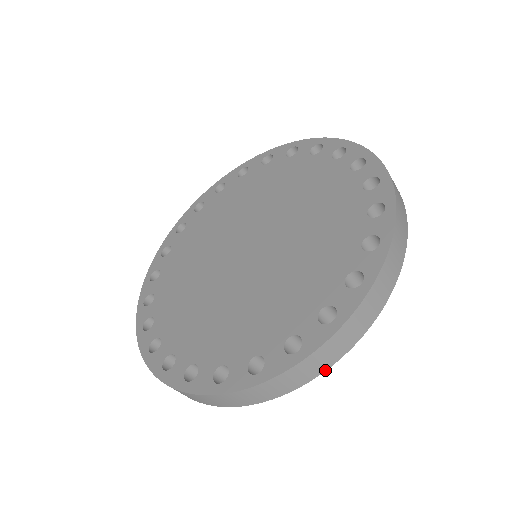
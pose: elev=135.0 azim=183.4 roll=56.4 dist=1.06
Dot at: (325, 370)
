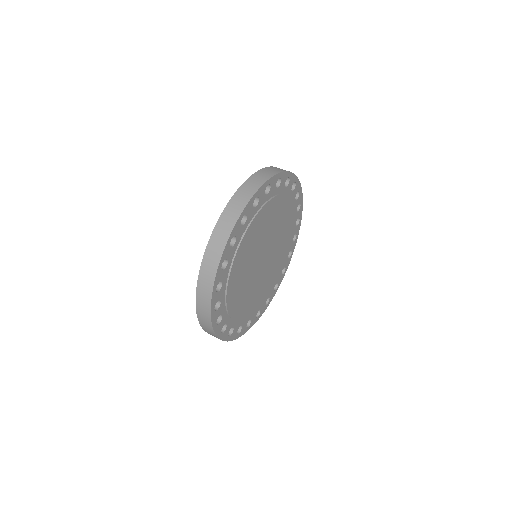
Dot at: (213, 286)
